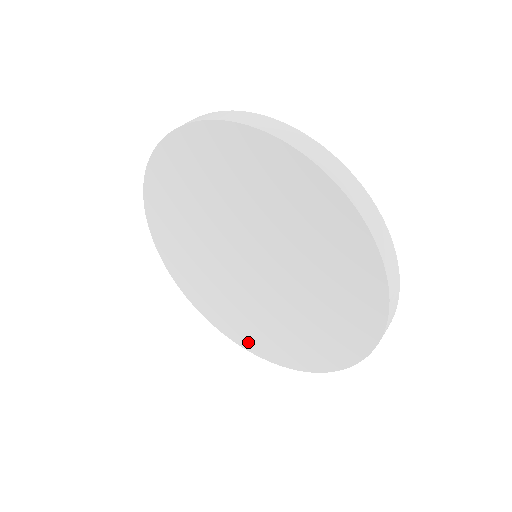
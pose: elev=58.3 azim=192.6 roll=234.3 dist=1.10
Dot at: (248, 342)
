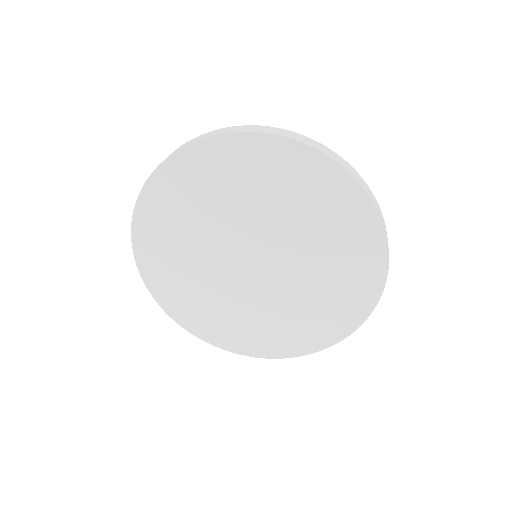
Dot at: (164, 293)
